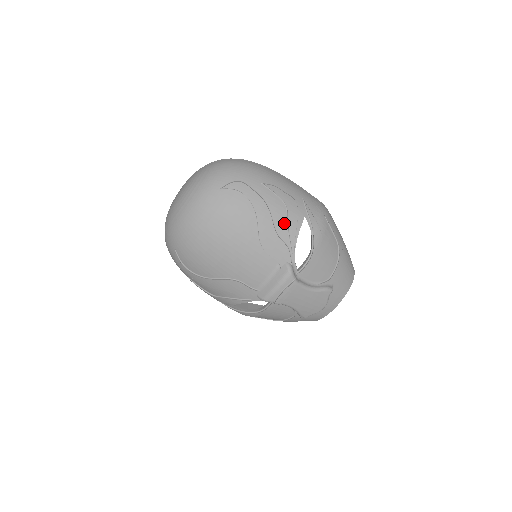
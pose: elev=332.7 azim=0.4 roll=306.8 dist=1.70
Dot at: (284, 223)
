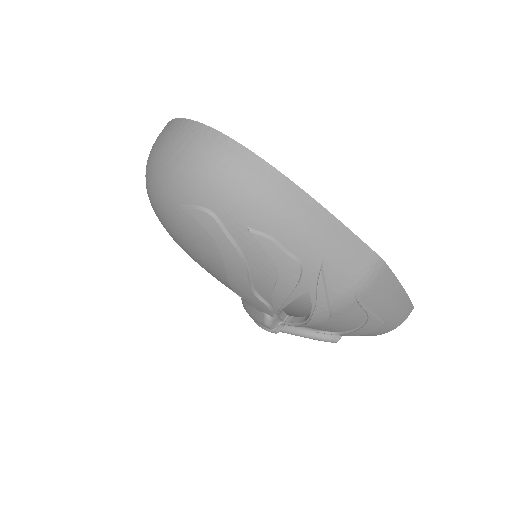
Dot at: (269, 287)
